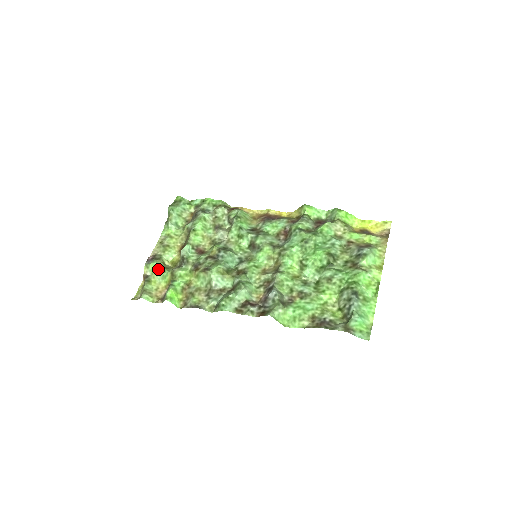
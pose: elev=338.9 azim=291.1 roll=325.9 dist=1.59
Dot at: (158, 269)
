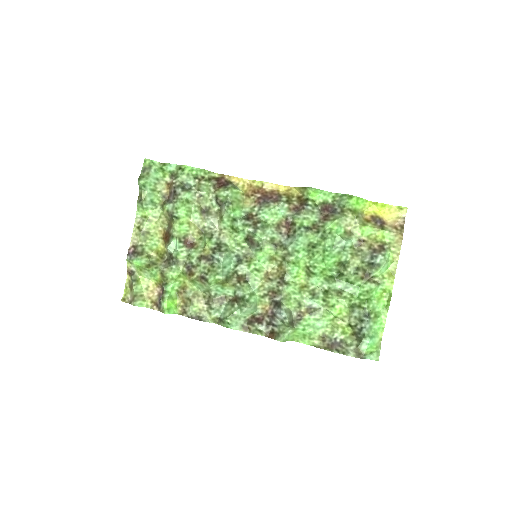
Dot at: (144, 267)
